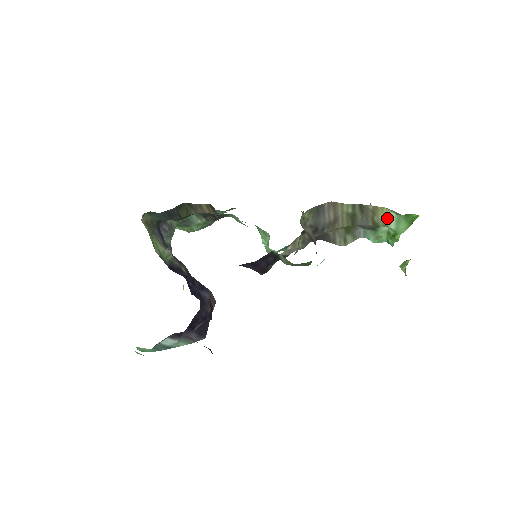
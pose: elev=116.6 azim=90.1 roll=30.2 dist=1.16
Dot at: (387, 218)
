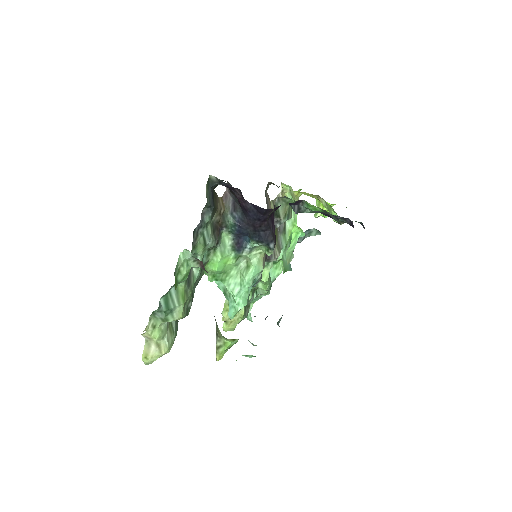
Dot at: occluded
